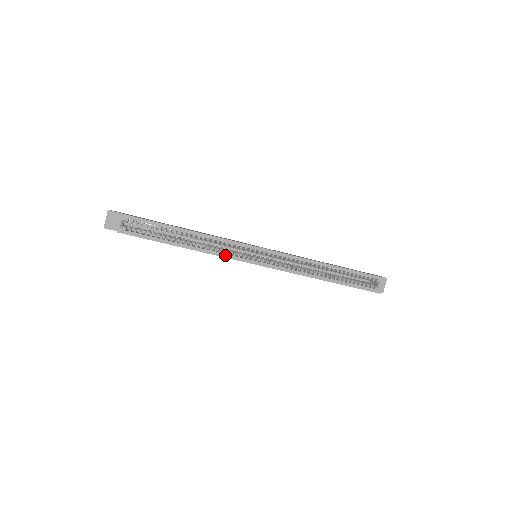
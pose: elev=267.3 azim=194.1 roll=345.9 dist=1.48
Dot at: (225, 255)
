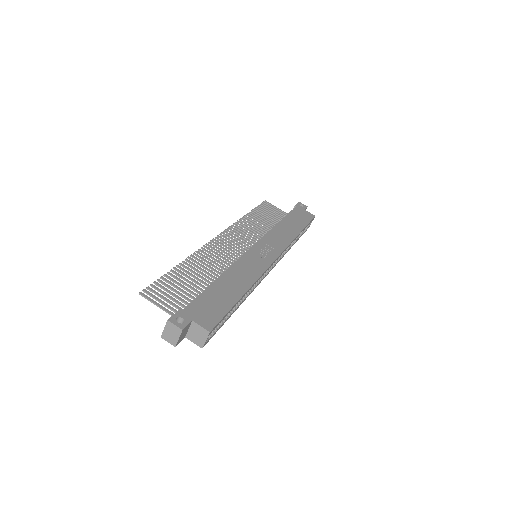
Dot at: occluded
